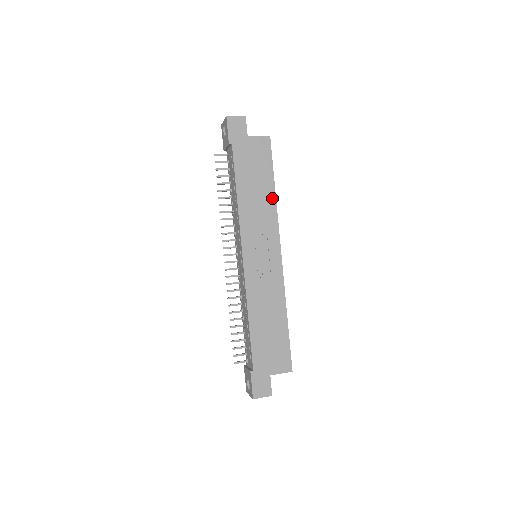
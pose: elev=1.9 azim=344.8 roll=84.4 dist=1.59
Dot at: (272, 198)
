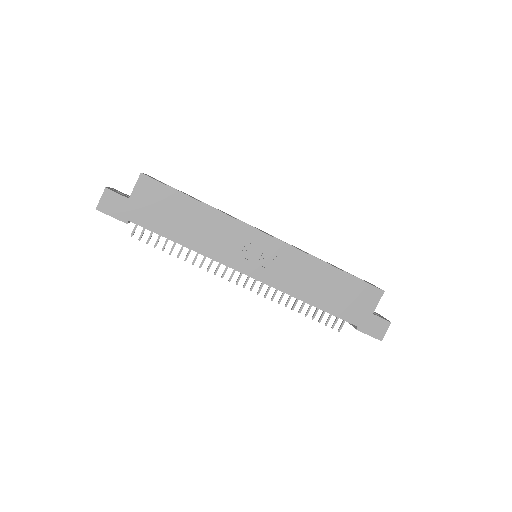
Dot at: (208, 211)
